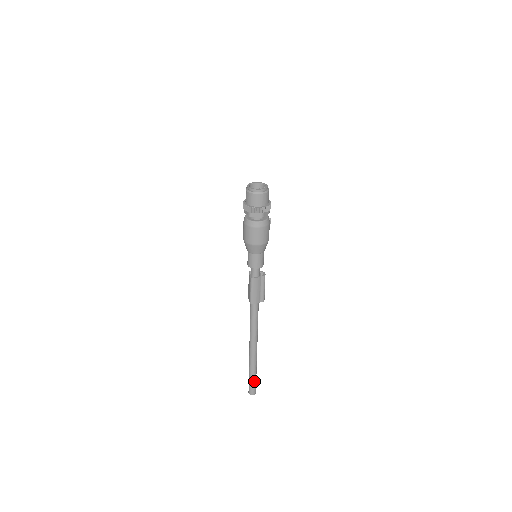
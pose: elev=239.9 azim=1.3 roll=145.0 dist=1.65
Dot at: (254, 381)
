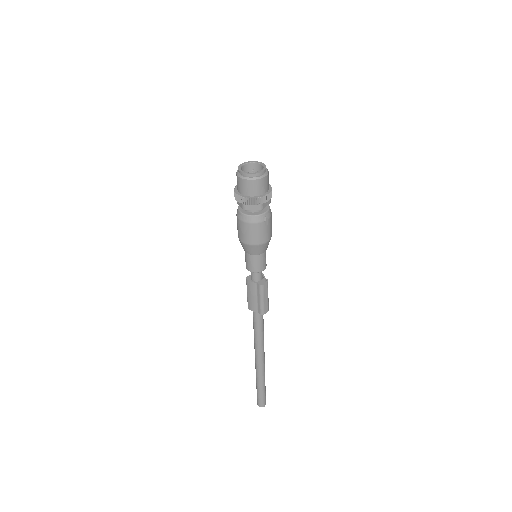
Dot at: (259, 393)
